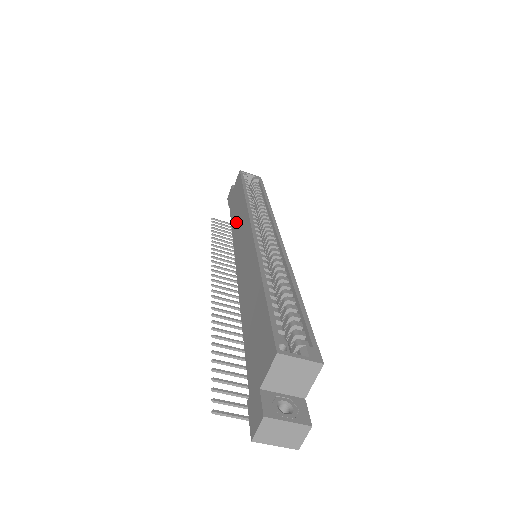
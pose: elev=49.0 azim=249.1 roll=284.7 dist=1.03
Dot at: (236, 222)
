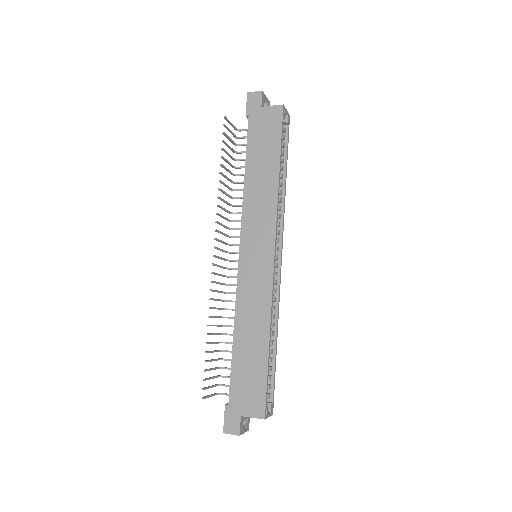
Dot at: (255, 191)
